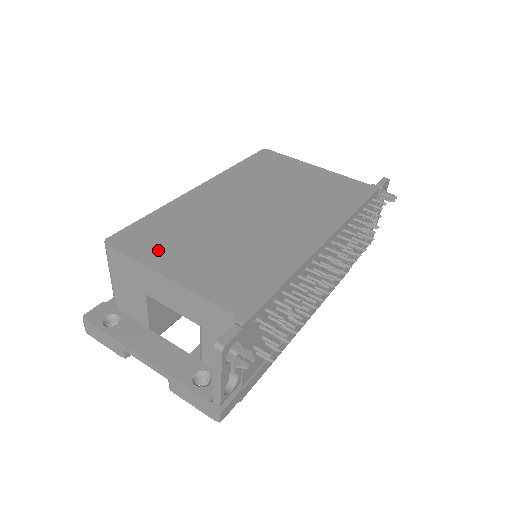
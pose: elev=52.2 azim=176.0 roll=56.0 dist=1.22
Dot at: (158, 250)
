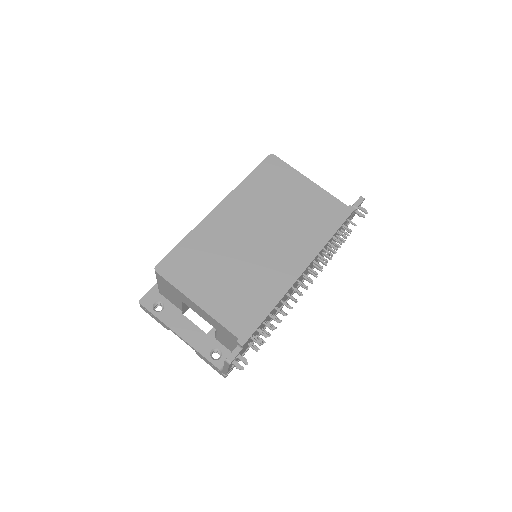
Dot at: (190, 279)
